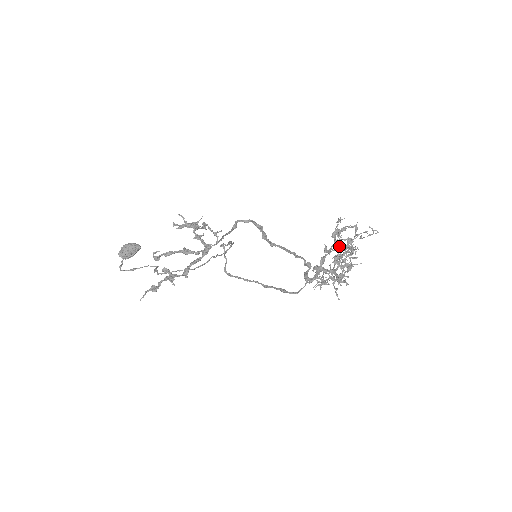
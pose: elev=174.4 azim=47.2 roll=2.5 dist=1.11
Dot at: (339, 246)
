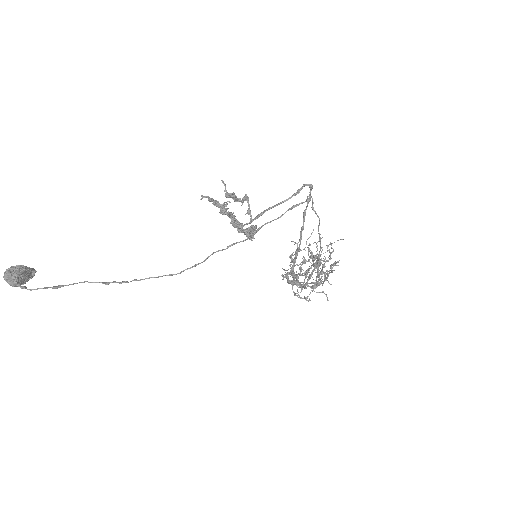
Dot at: occluded
